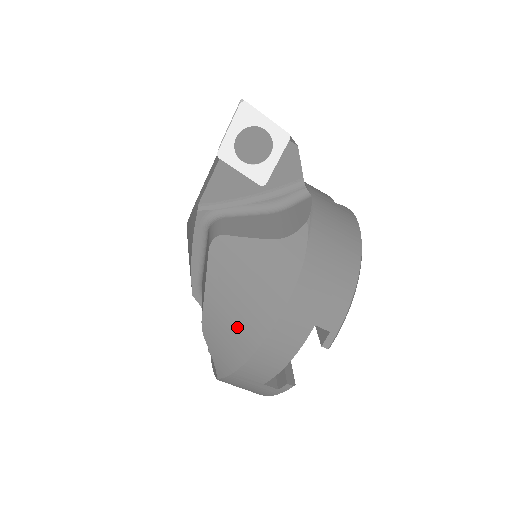
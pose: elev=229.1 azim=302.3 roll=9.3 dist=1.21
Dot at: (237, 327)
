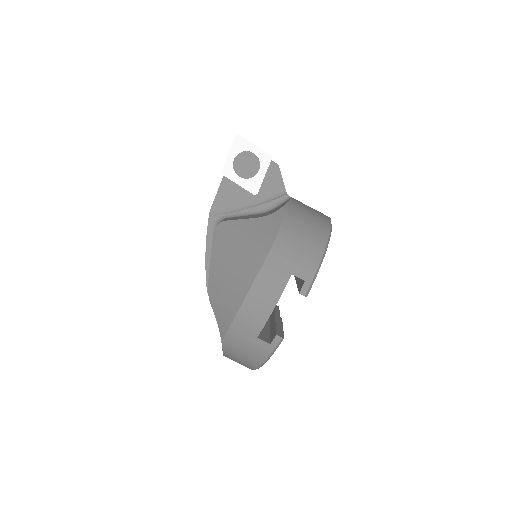
Dot at: (232, 282)
